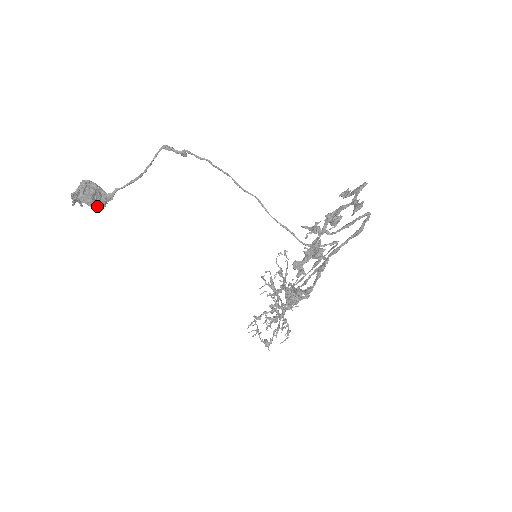
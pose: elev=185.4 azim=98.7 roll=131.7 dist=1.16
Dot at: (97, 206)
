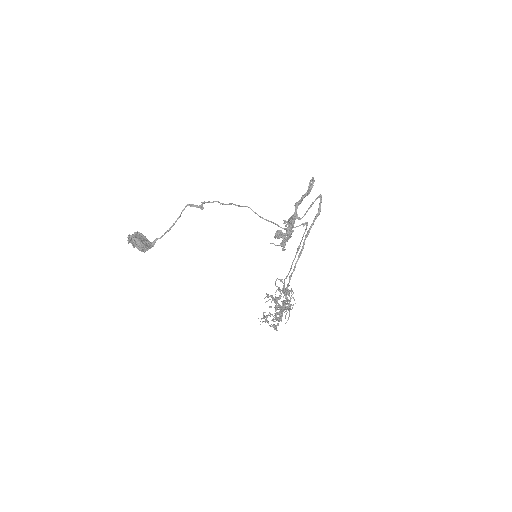
Dot at: (144, 246)
